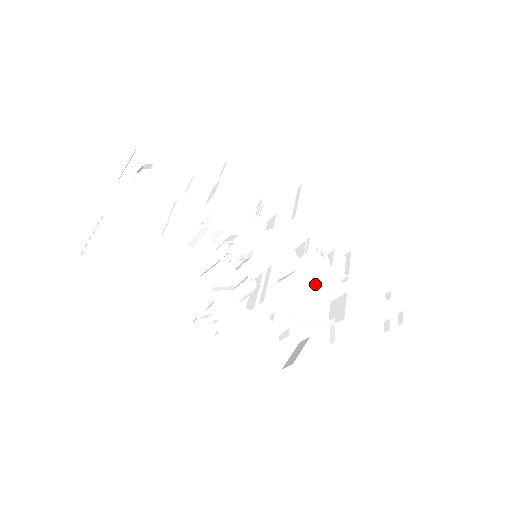
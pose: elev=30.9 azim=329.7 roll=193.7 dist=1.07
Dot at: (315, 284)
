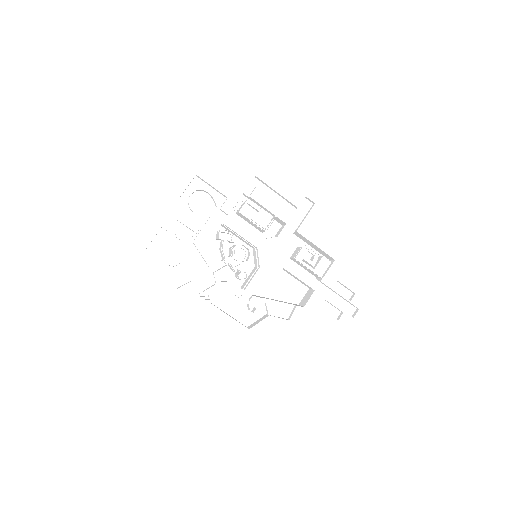
Dot at: (297, 278)
